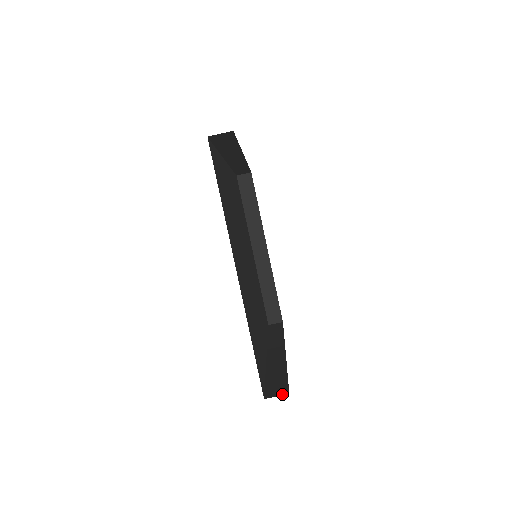
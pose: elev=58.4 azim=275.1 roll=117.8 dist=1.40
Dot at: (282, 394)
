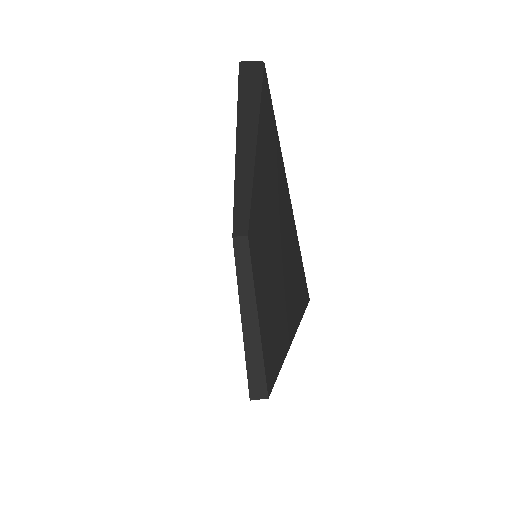
Dot at: occluded
